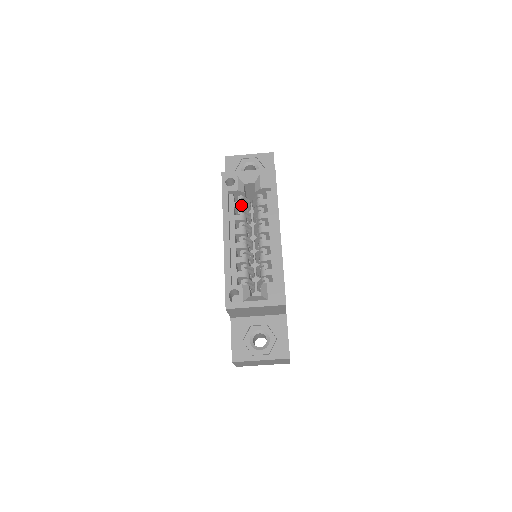
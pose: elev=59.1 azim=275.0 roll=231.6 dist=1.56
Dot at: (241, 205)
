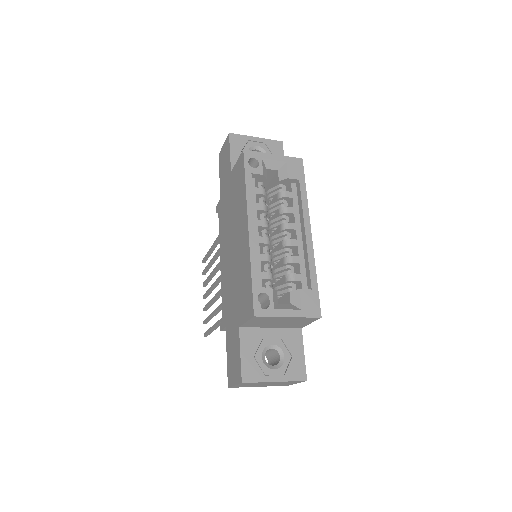
Dot at: (264, 193)
